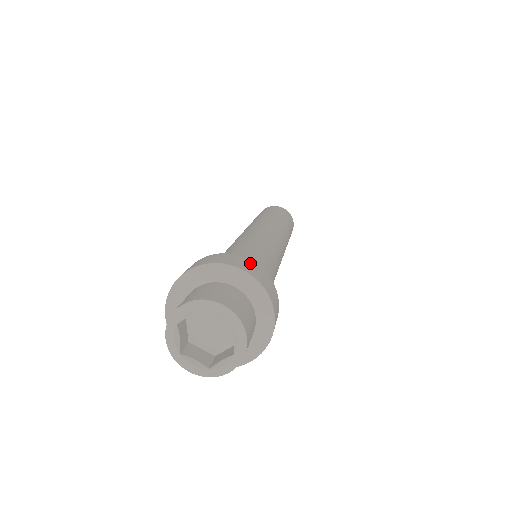
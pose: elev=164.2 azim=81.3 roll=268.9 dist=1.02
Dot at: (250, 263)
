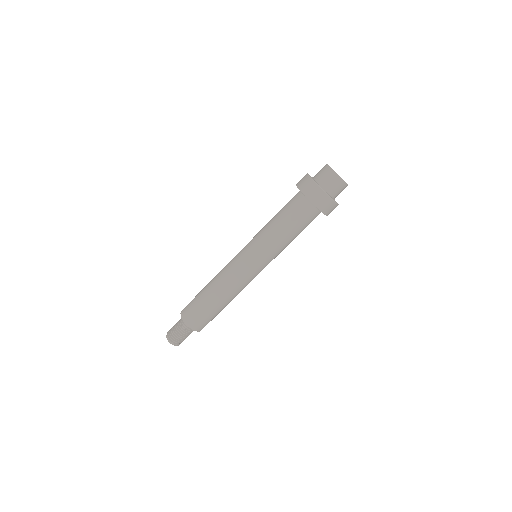
Dot at: occluded
